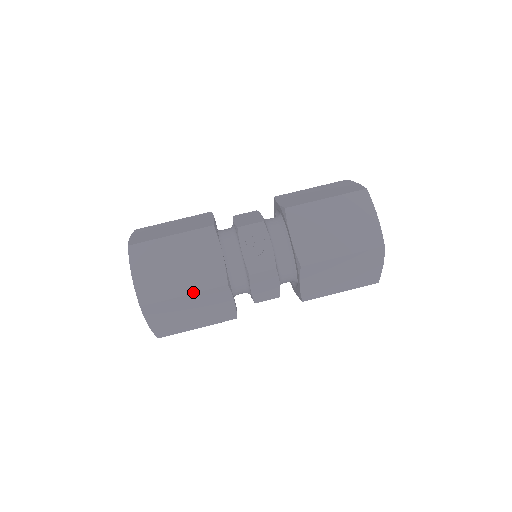
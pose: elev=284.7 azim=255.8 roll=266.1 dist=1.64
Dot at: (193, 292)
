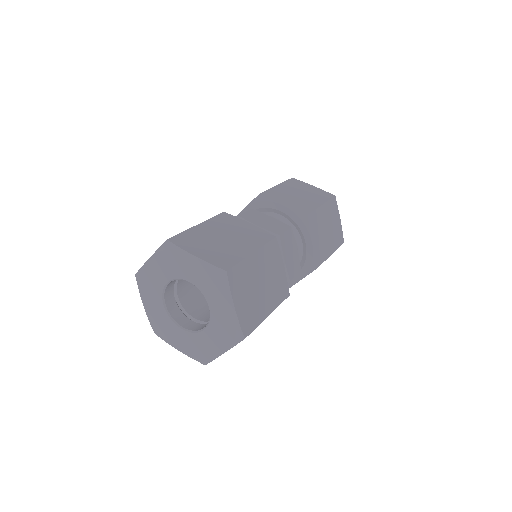
Dot at: (203, 222)
